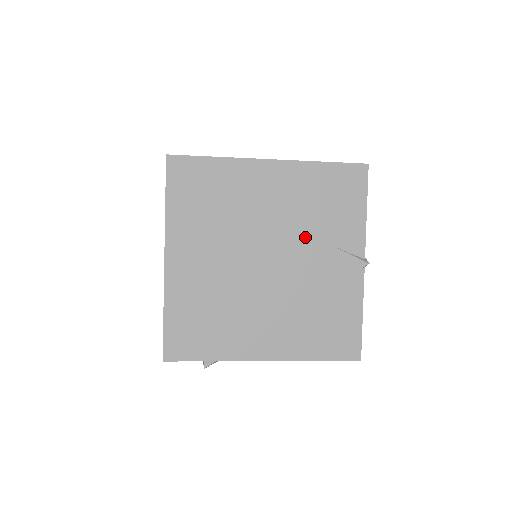
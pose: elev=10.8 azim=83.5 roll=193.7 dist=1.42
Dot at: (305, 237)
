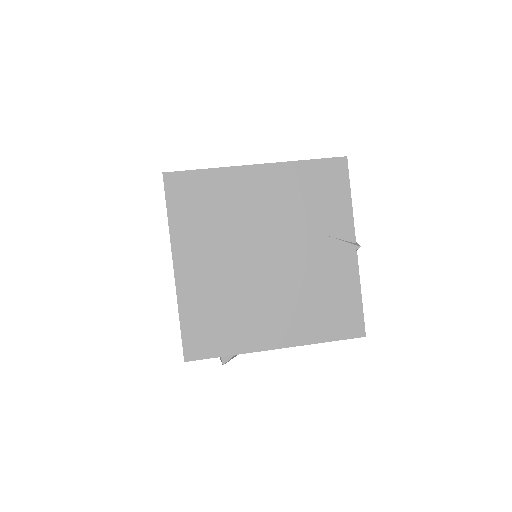
Dot at: (299, 230)
